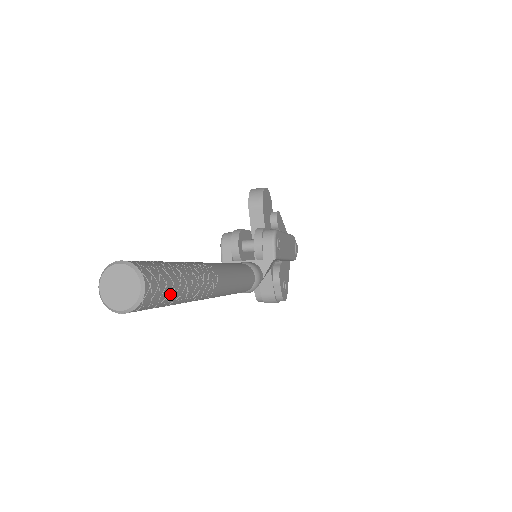
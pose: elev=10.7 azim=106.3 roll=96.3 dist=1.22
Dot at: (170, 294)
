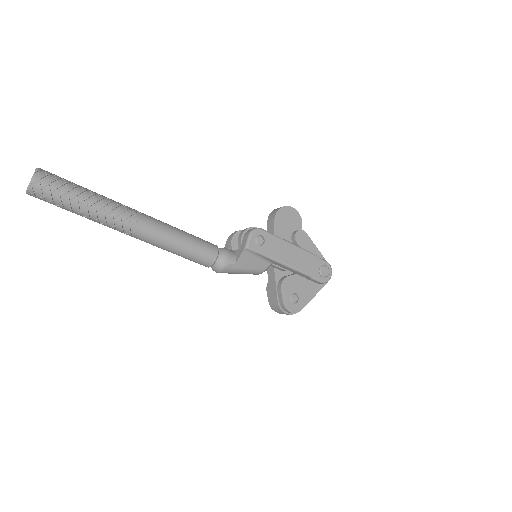
Dot at: (64, 197)
